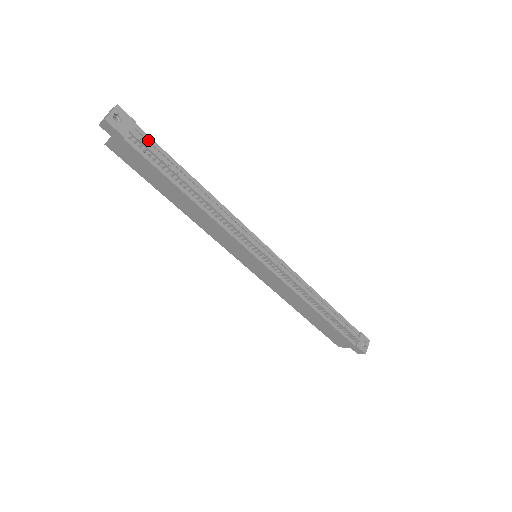
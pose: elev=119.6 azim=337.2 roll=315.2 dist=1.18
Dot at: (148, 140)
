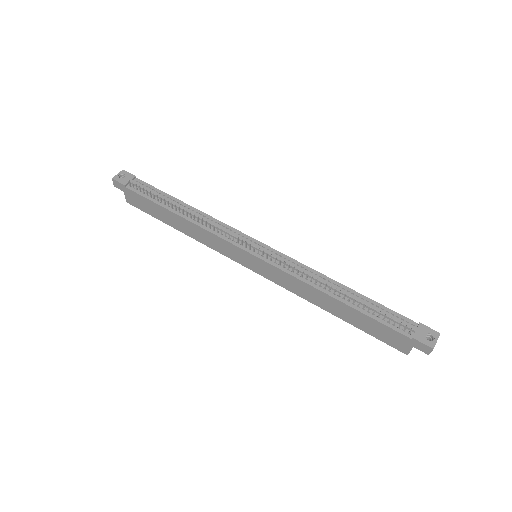
Dot at: (145, 185)
